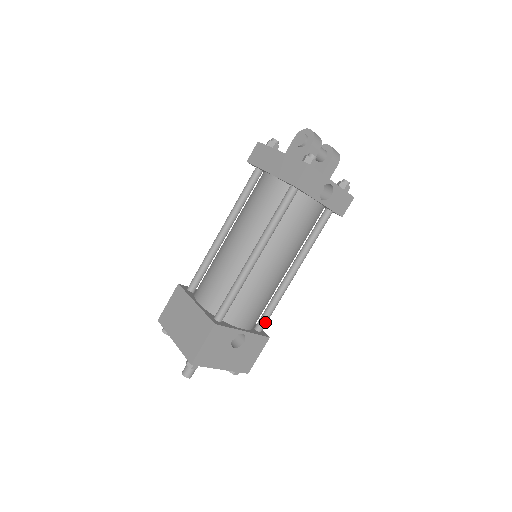
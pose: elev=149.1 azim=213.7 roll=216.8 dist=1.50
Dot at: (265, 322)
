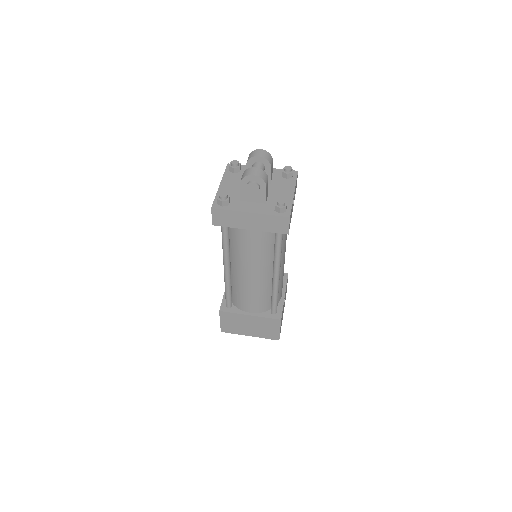
Dot at: occluded
